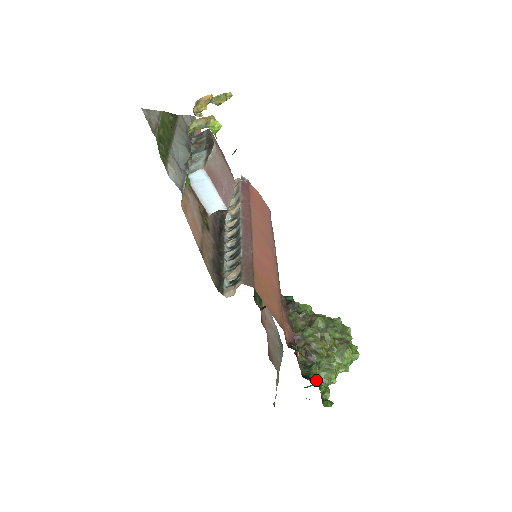
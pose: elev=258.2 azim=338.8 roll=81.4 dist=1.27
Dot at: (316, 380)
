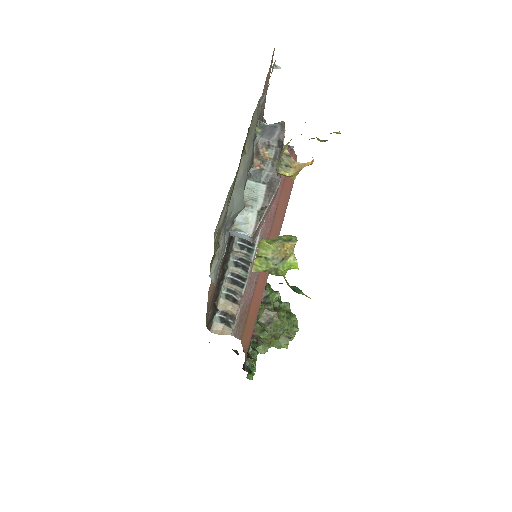
Dot at: occluded
